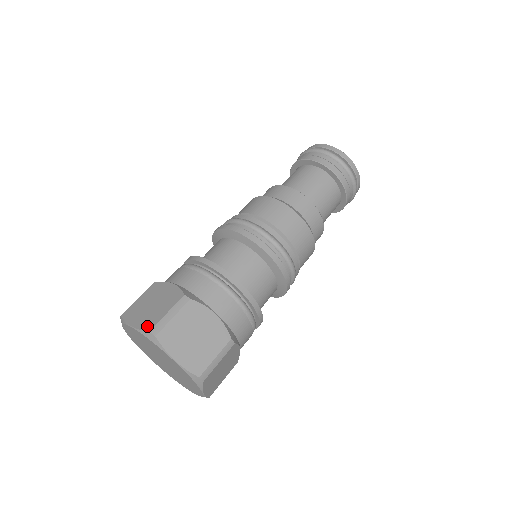
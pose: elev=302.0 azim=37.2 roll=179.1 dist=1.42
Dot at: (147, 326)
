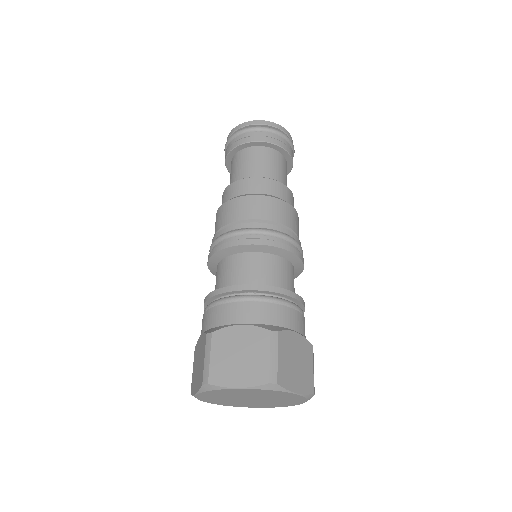
Dot at: (200, 383)
